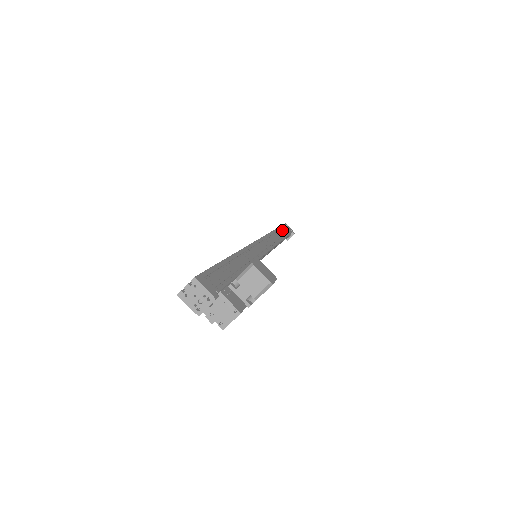
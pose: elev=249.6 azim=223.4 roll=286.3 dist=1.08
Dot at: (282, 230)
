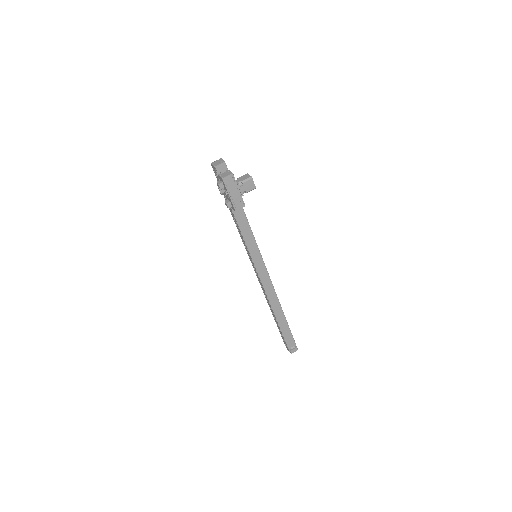
Dot at: occluded
